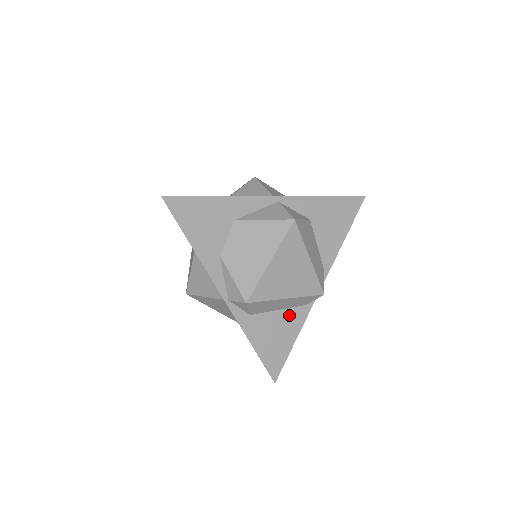
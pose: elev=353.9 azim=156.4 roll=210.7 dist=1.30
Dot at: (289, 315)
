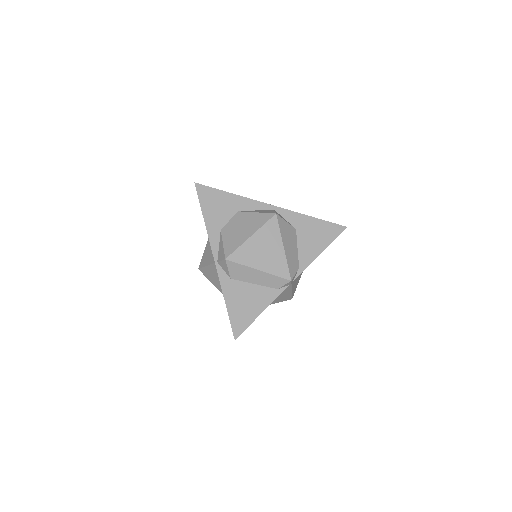
Dot at: (261, 291)
